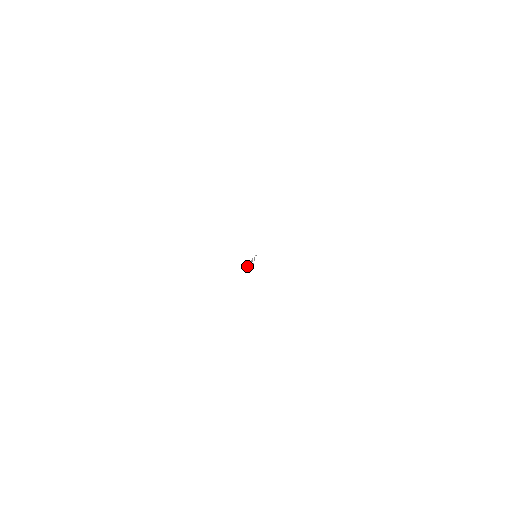
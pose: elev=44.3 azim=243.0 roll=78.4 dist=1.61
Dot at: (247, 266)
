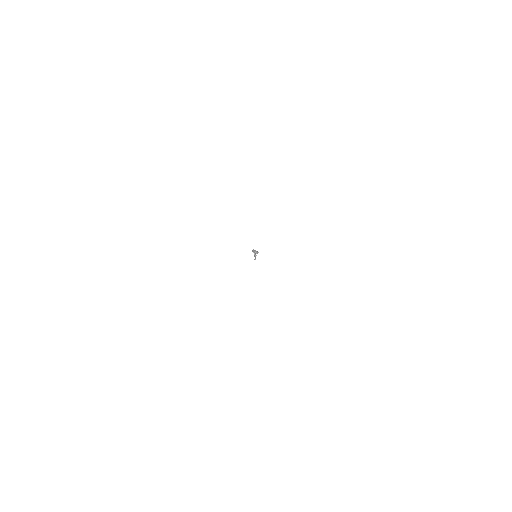
Dot at: occluded
